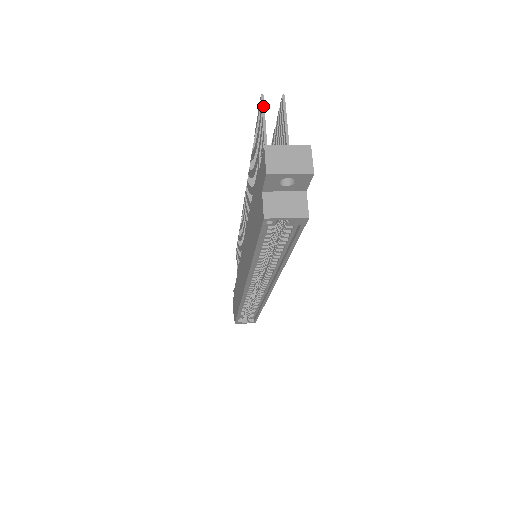
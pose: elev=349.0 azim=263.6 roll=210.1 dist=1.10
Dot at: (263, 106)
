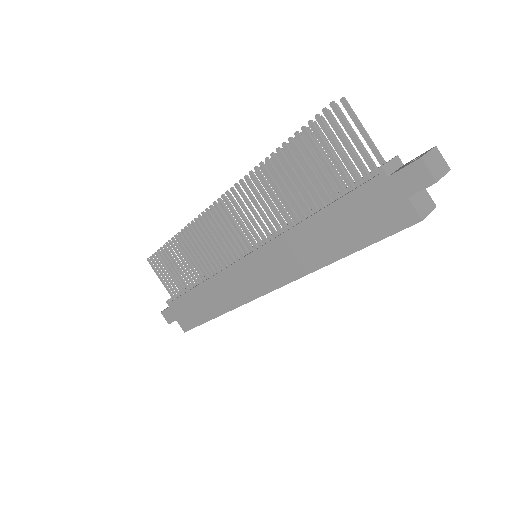
Dot at: occluded
